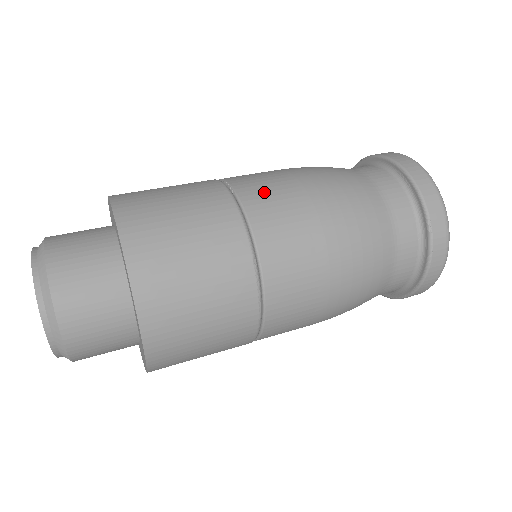
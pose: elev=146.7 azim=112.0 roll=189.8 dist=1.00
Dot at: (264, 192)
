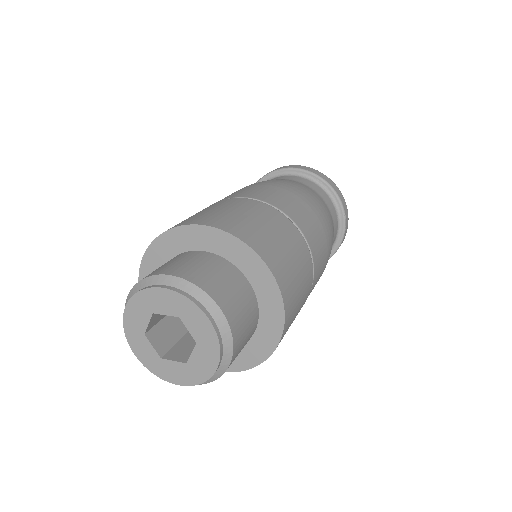
Dot at: (288, 205)
